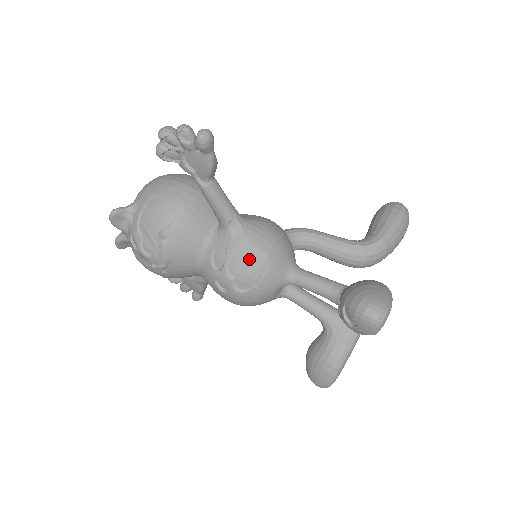
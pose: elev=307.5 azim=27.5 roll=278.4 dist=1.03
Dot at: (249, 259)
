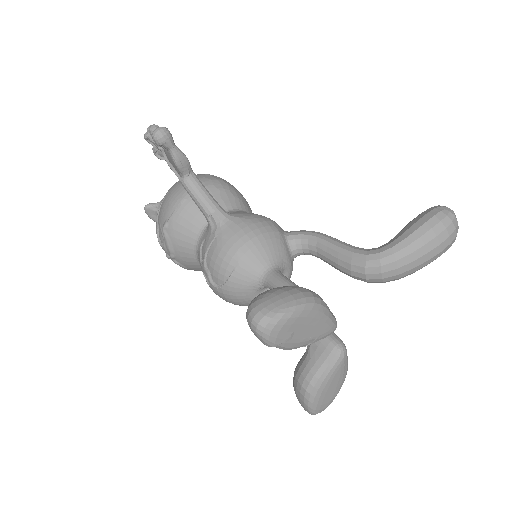
Dot at: (219, 254)
